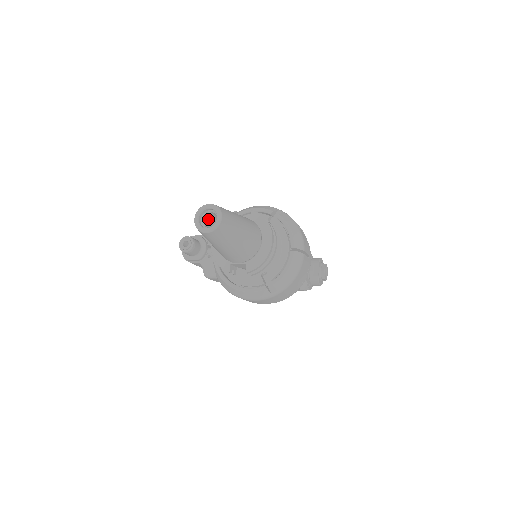
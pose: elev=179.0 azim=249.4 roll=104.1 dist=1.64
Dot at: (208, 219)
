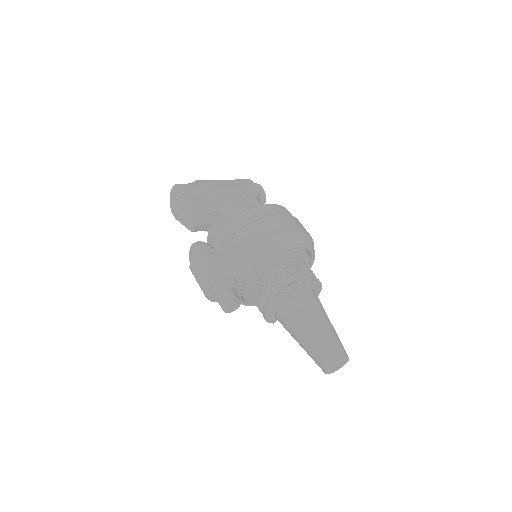
Dot at: occluded
